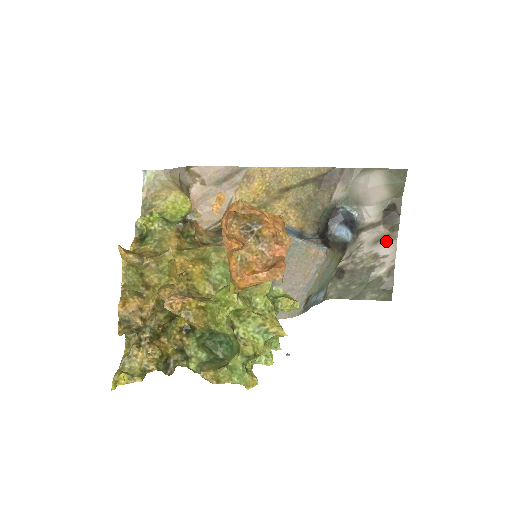
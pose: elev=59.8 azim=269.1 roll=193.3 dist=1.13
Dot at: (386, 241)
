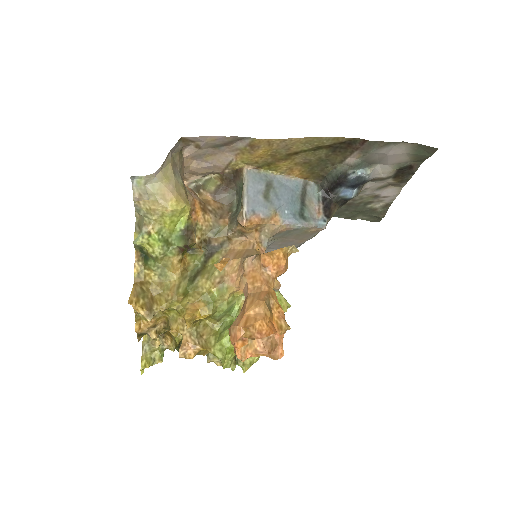
Dot at: (391, 187)
